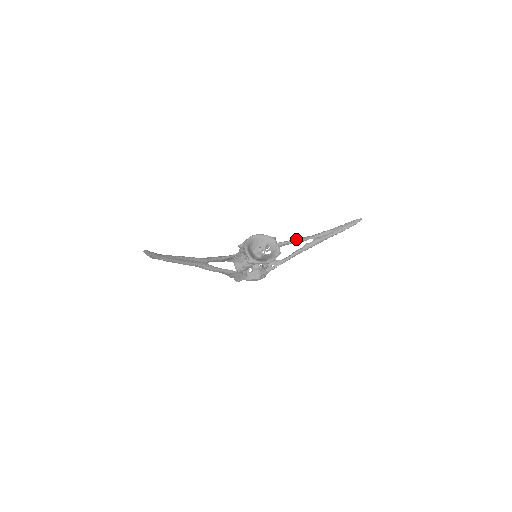
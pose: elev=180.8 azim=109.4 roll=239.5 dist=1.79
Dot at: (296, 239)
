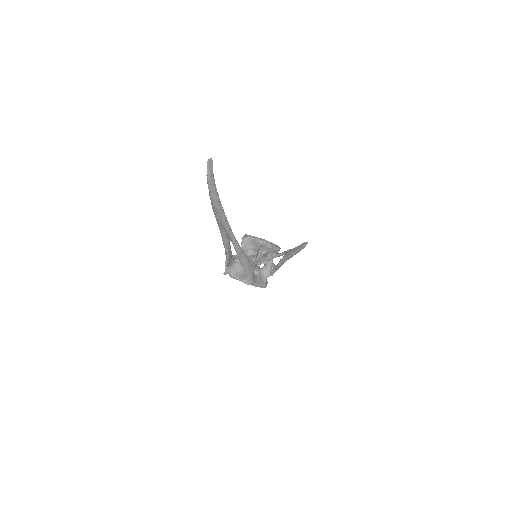
Dot at: occluded
